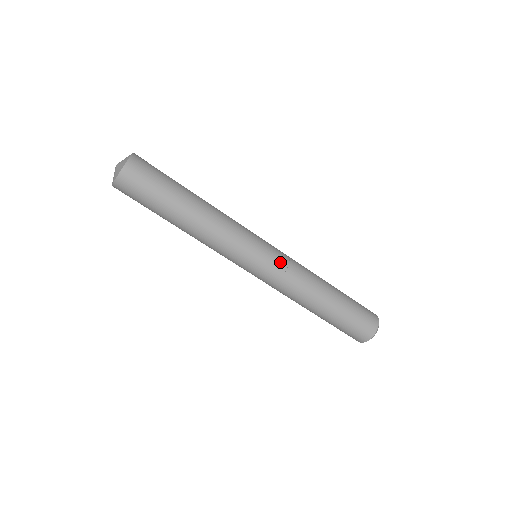
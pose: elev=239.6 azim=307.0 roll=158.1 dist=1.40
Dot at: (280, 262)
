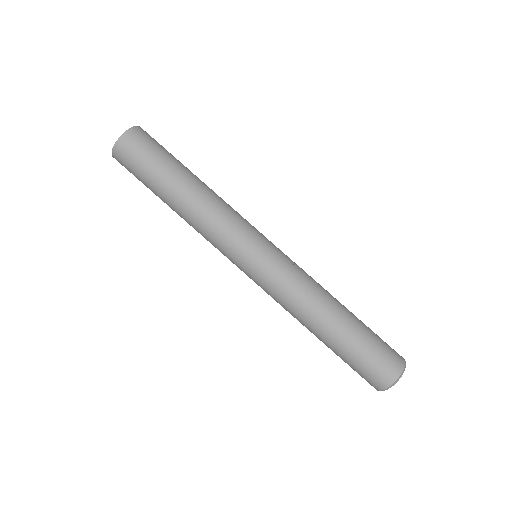
Dot at: (286, 255)
